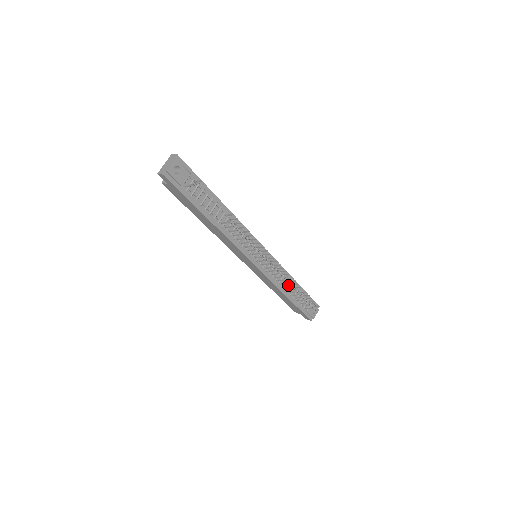
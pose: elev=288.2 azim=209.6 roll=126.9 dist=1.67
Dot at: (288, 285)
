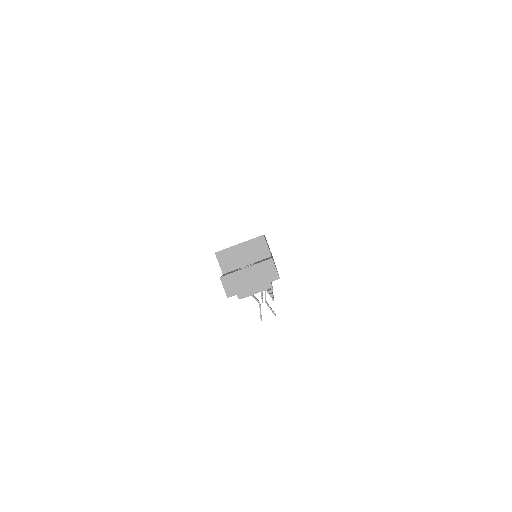
Dot at: occluded
